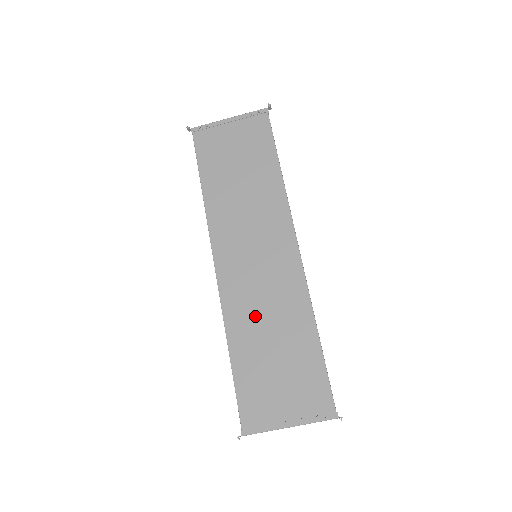
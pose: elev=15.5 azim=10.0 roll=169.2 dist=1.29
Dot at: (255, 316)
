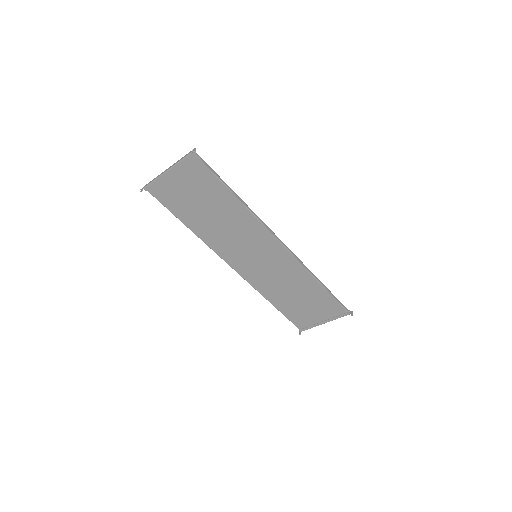
Dot at: (276, 286)
